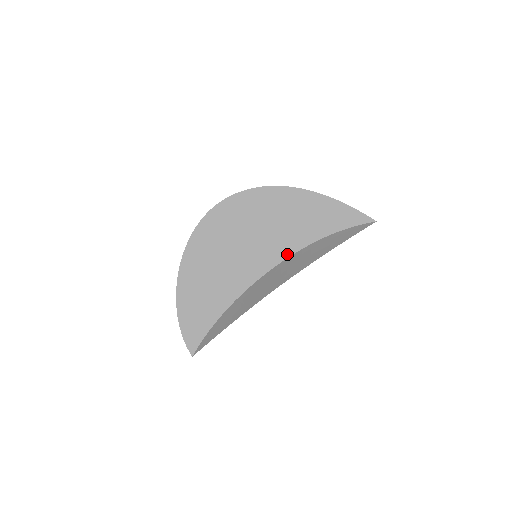
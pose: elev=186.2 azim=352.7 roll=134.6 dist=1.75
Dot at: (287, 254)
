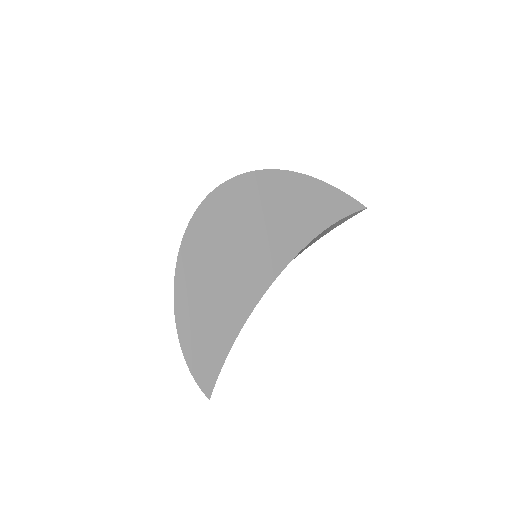
Dot at: (296, 250)
